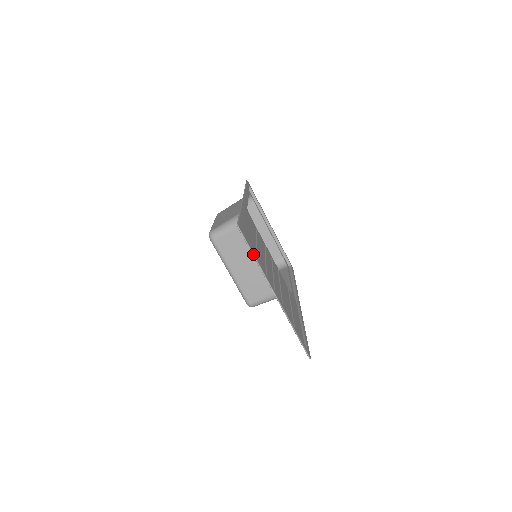
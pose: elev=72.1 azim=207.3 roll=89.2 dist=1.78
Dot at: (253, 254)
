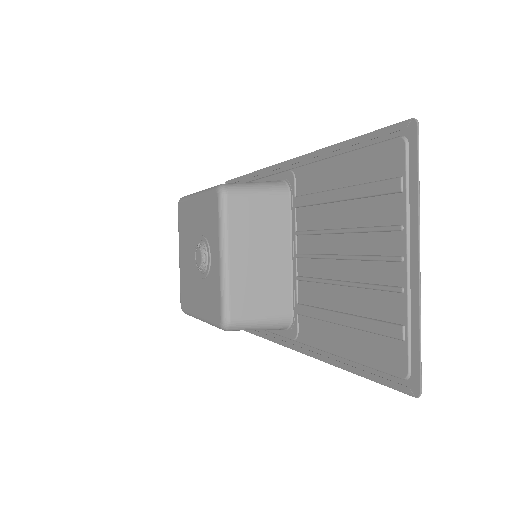
Dot at: occluded
